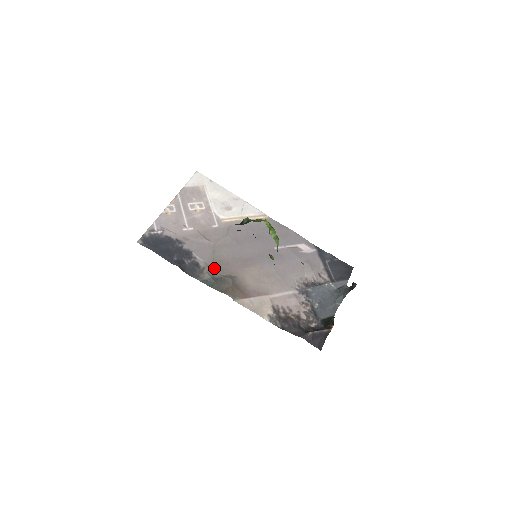
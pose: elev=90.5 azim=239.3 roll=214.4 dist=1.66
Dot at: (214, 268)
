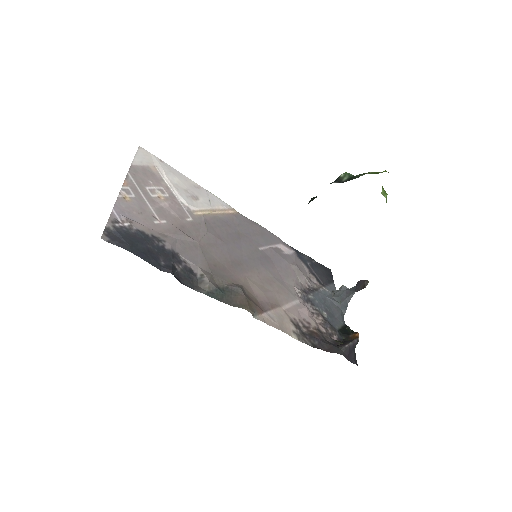
Dot at: (213, 275)
